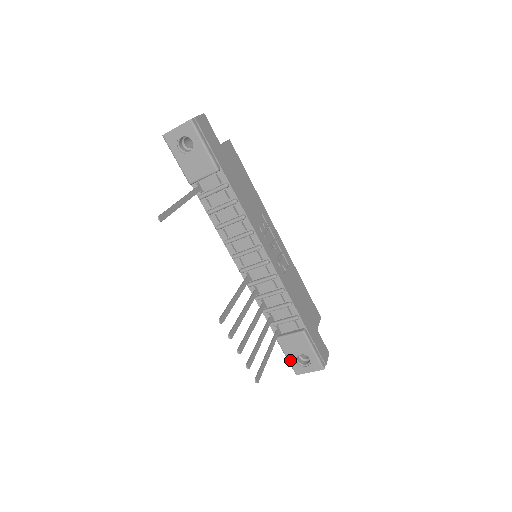
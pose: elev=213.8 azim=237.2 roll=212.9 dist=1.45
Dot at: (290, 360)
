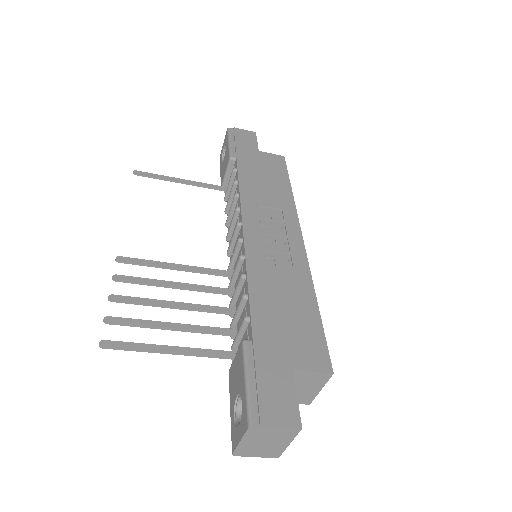
Dot at: (231, 415)
